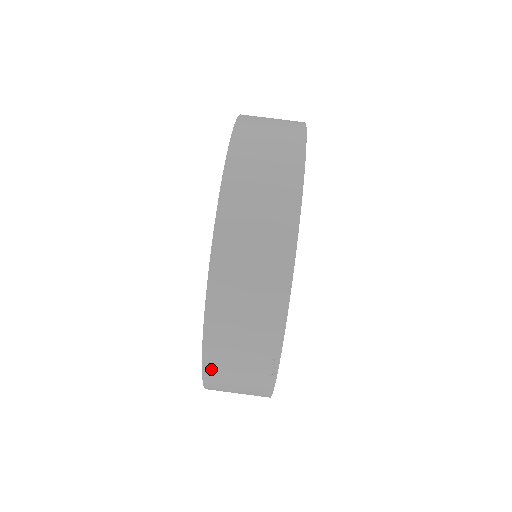
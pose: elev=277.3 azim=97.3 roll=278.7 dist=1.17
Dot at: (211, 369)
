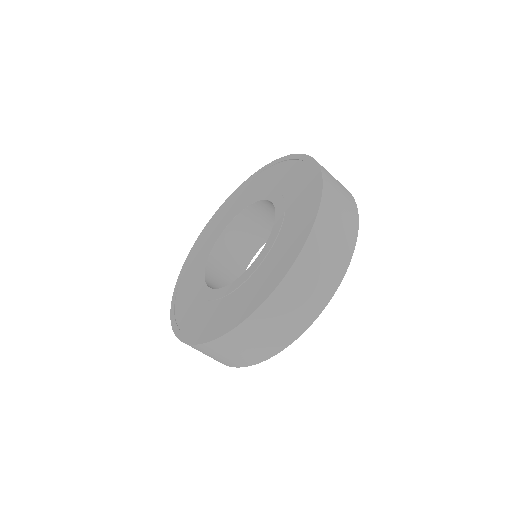
Dot at: occluded
